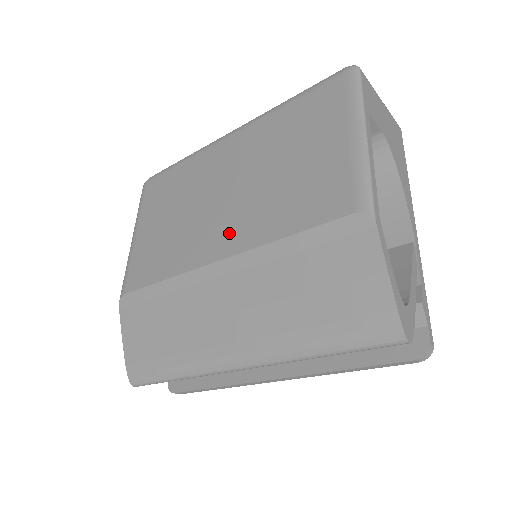
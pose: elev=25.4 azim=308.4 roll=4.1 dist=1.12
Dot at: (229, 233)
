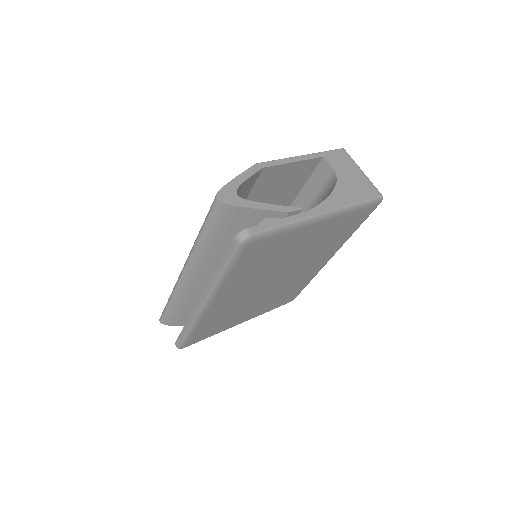
Dot at: occluded
